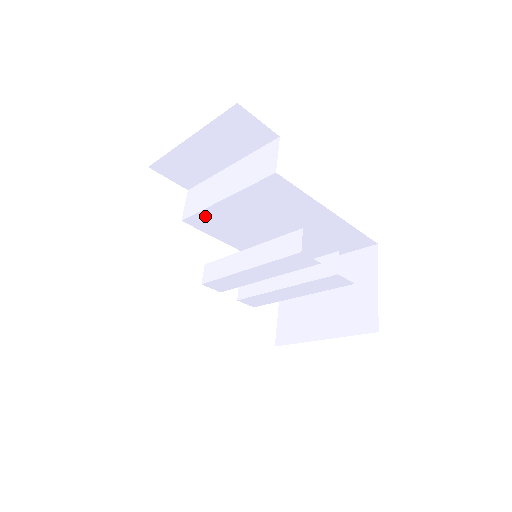
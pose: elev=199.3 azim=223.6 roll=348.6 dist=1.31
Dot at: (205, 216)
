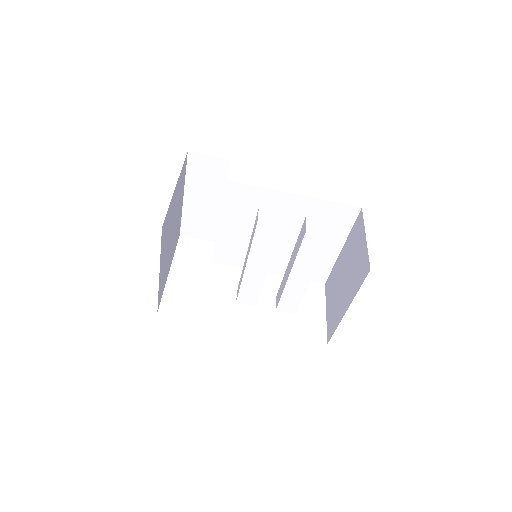
Dot at: (222, 249)
